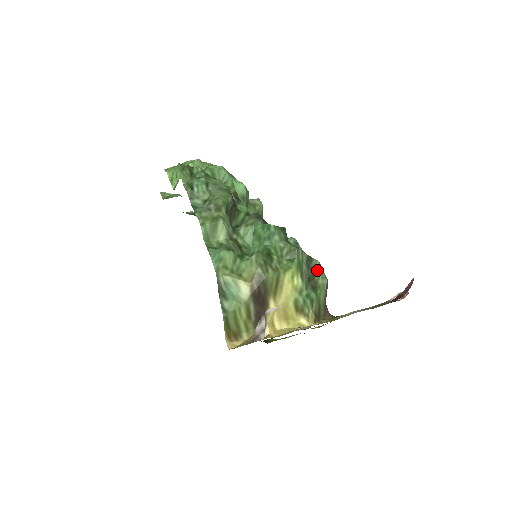
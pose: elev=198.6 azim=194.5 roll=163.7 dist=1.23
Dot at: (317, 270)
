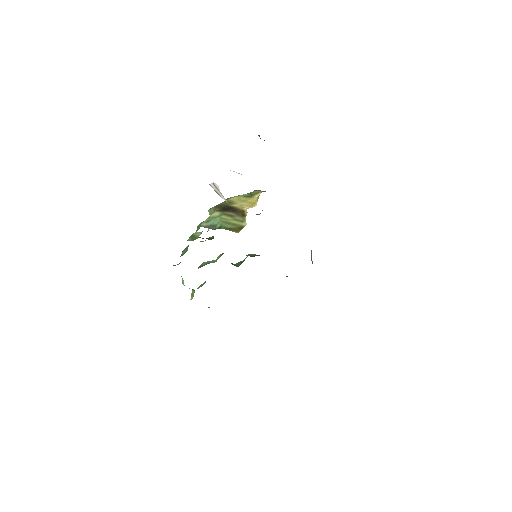
Dot at: occluded
